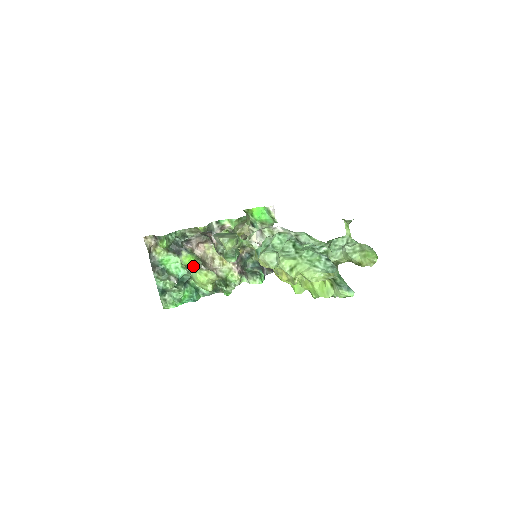
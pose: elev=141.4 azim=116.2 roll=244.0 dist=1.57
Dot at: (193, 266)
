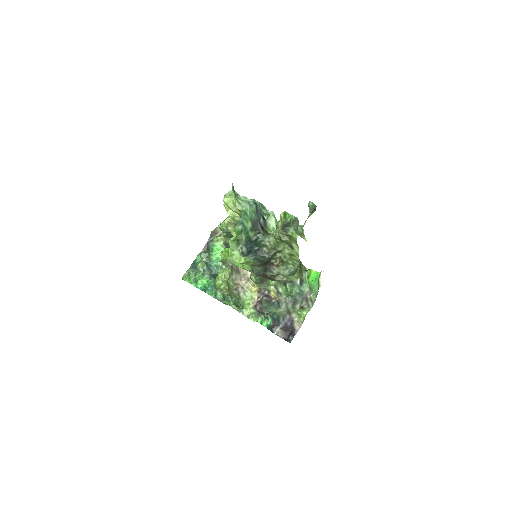
Dot at: (222, 253)
